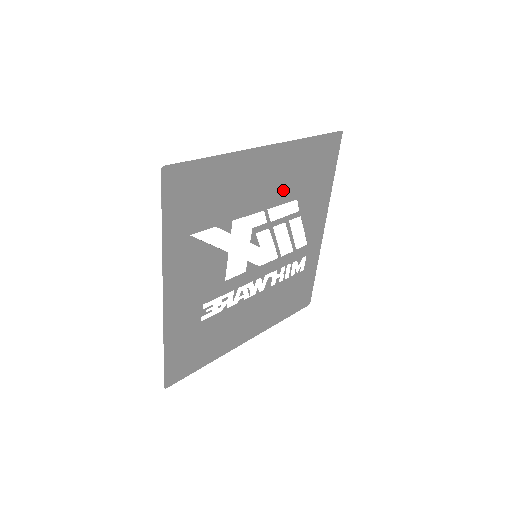
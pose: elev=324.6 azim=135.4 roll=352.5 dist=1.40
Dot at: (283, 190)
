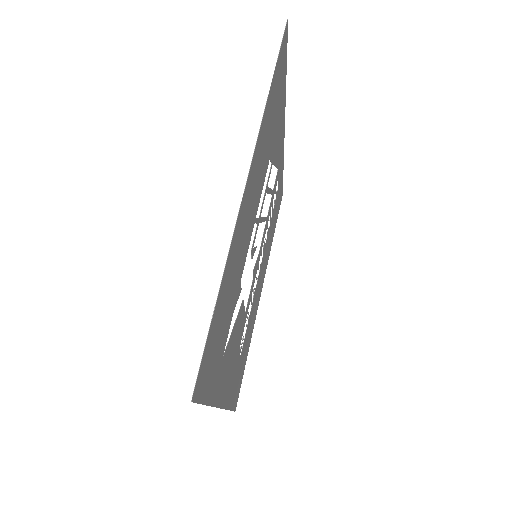
Dot at: (261, 179)
